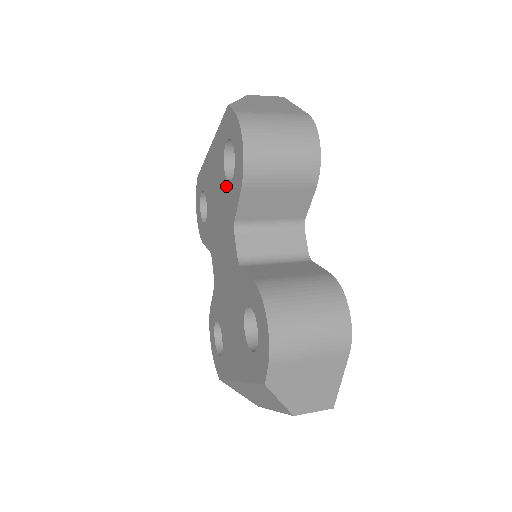
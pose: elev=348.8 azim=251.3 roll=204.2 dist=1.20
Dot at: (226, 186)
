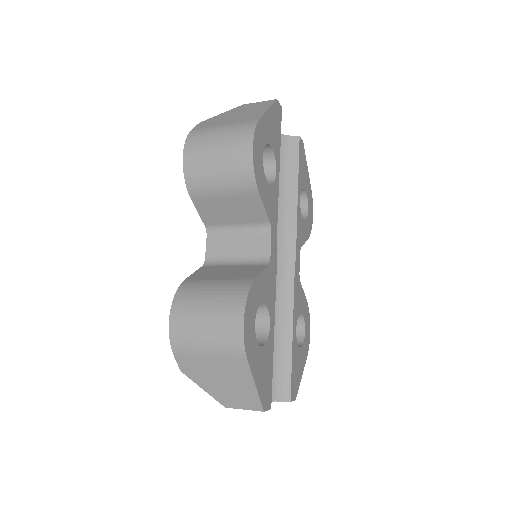
Dot at: occluded
